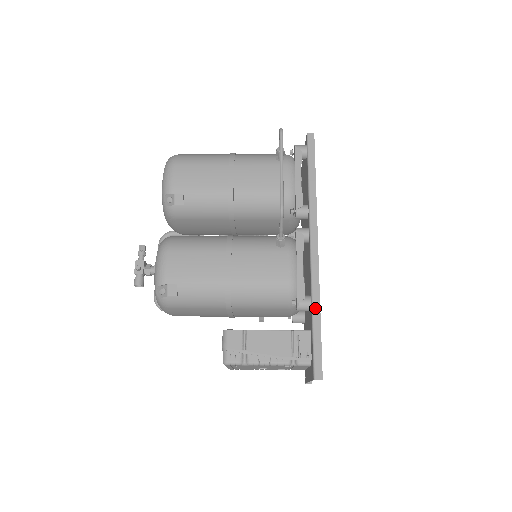
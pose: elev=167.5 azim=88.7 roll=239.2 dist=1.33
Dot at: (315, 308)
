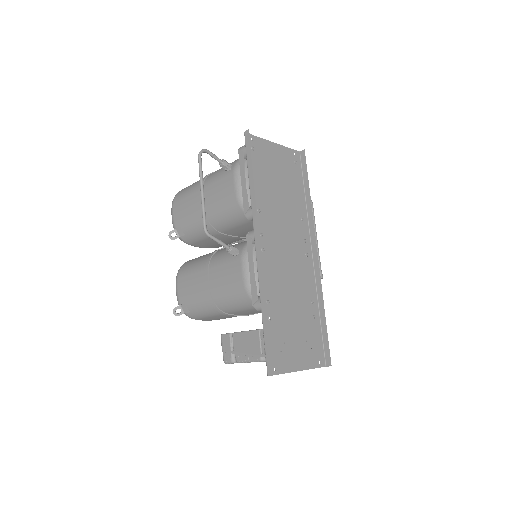
Dot at: (262, 309)
